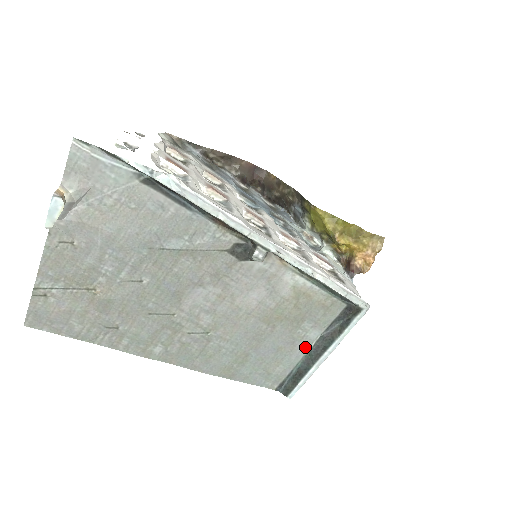
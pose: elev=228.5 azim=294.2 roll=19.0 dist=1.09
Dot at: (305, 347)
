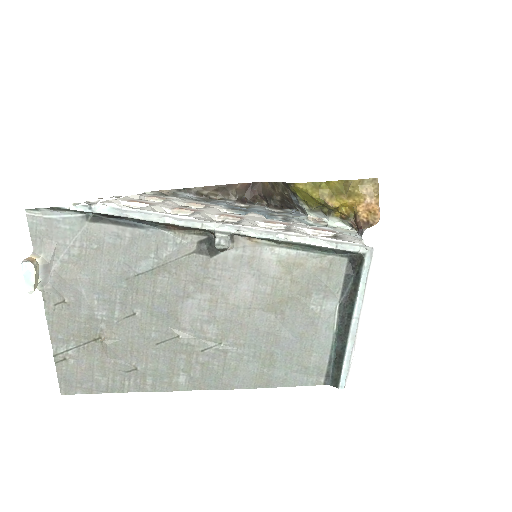
Dot at: (329, 323)
